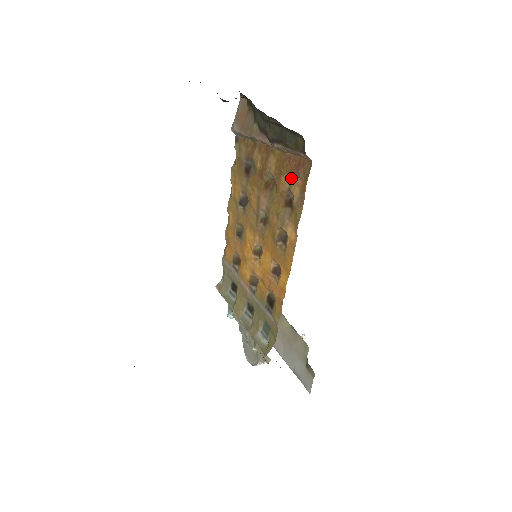
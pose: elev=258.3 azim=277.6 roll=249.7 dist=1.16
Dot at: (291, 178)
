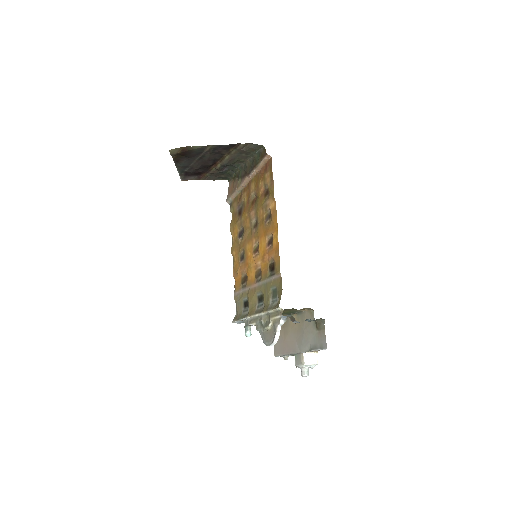
Dot at: (264, 179)
